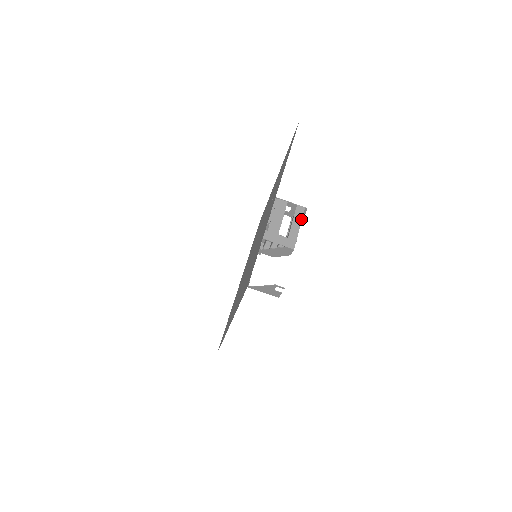
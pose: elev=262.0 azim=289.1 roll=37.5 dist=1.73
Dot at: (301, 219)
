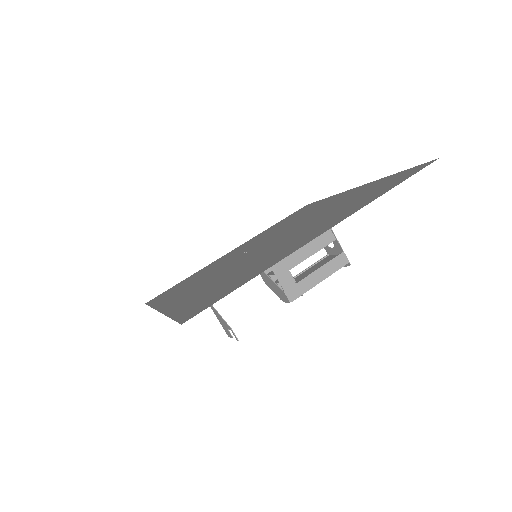
Dot at: (332, 273)
